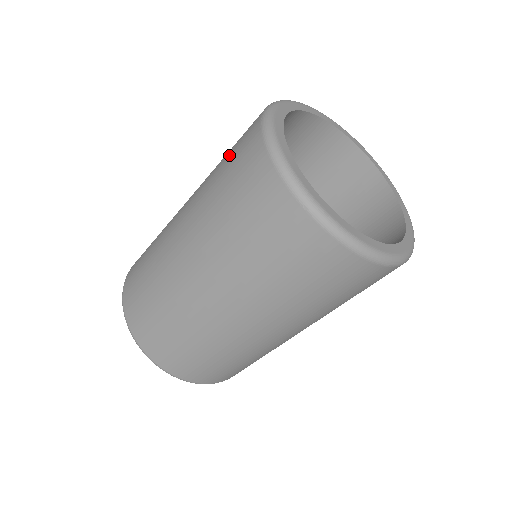
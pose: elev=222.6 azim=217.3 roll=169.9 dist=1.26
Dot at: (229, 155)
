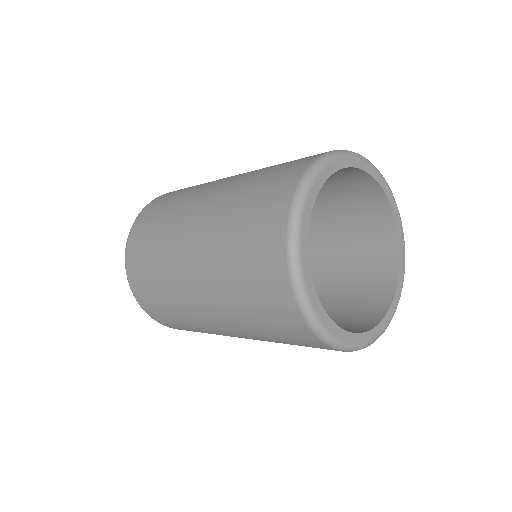
Dot at: (265, 180)
